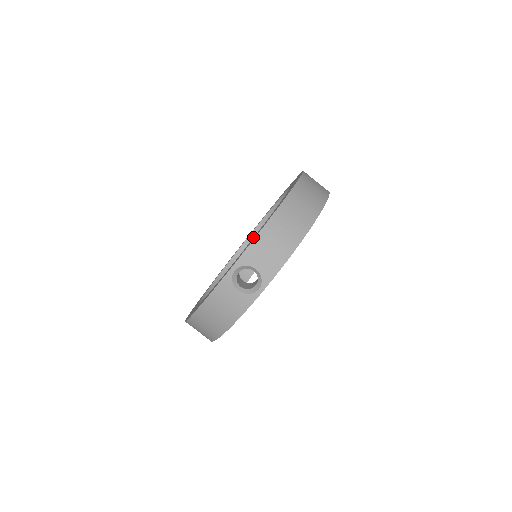
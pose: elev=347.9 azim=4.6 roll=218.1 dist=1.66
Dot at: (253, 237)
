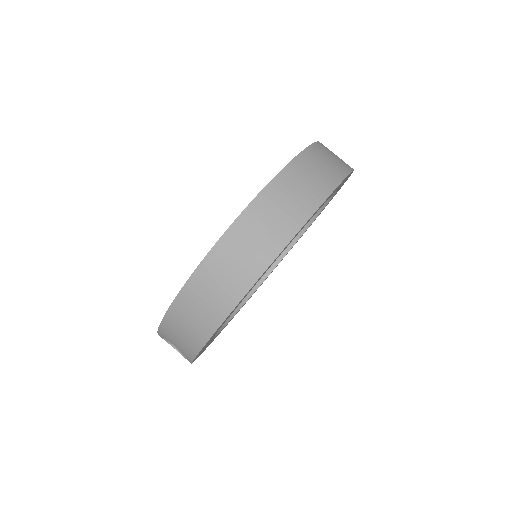
Dot at: occluded
